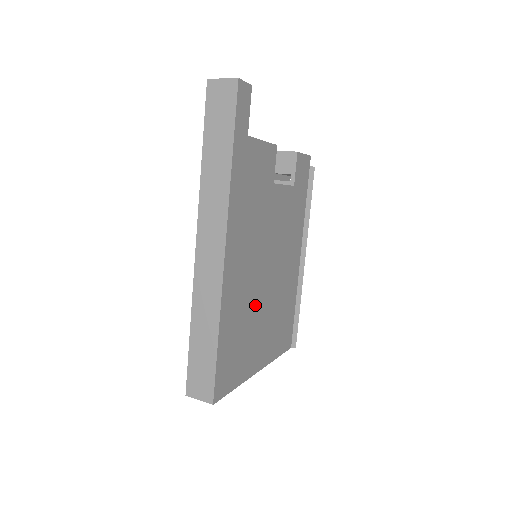
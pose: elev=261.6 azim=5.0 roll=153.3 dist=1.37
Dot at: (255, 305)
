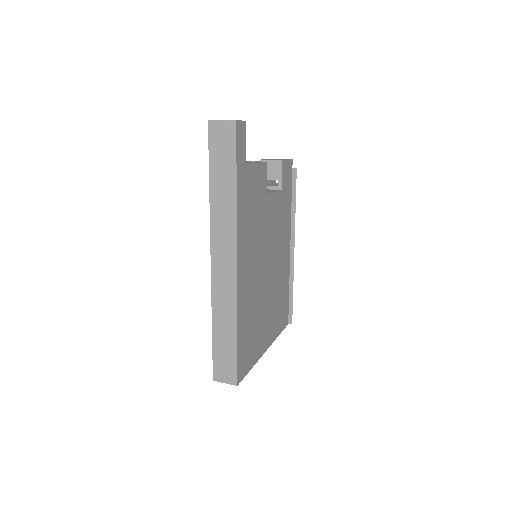
Dot at: (260, 299)
